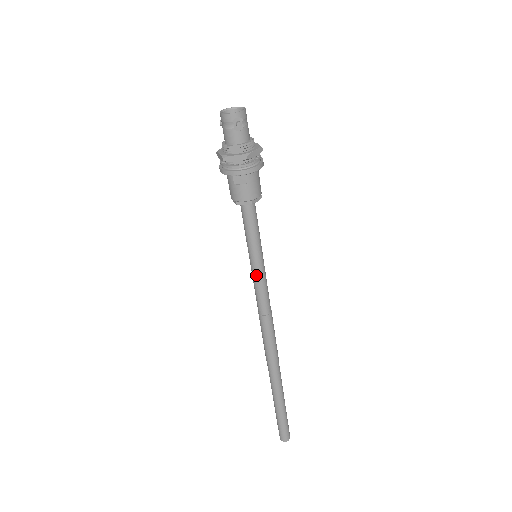
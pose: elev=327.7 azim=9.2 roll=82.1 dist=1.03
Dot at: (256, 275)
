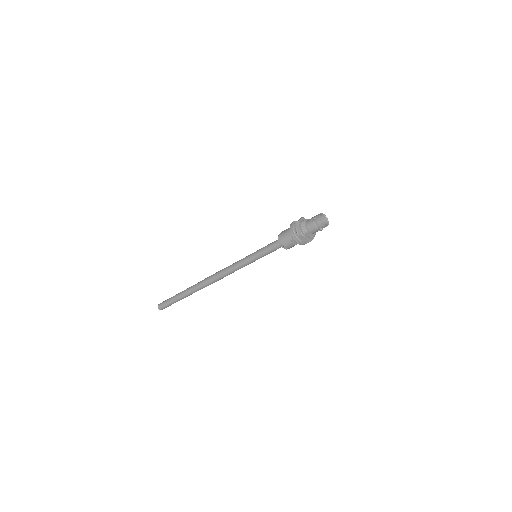
Dot at: (247, 263)
